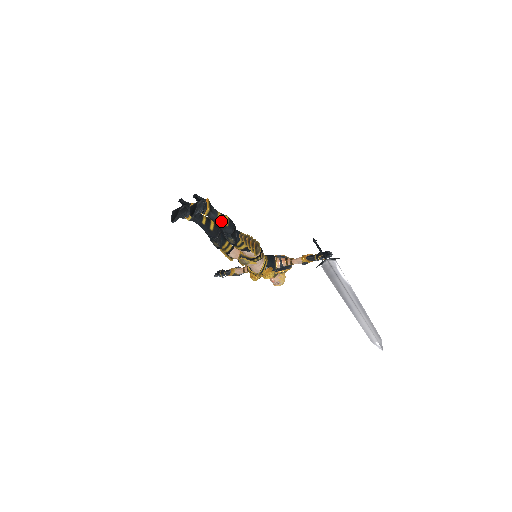
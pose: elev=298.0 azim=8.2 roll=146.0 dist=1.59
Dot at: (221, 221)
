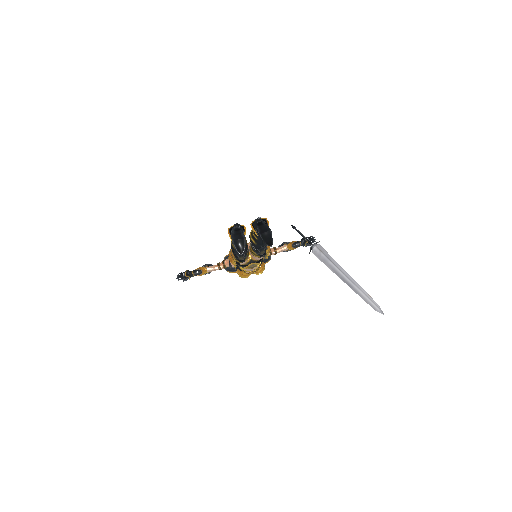
Dot at: occluded
